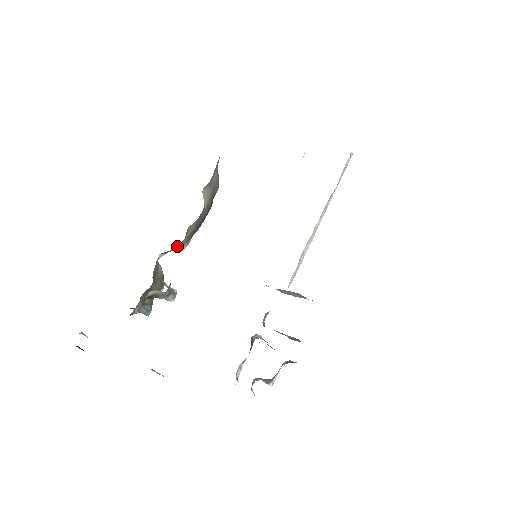
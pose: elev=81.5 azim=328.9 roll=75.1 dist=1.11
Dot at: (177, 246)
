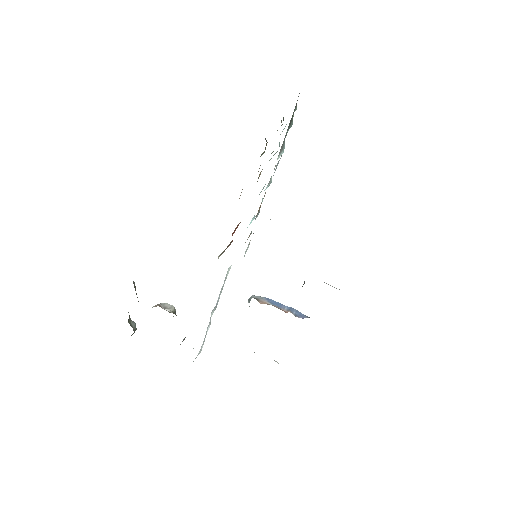
Dot at: occluded
